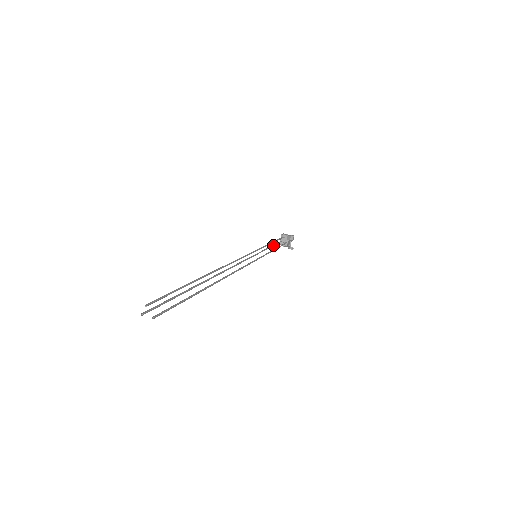
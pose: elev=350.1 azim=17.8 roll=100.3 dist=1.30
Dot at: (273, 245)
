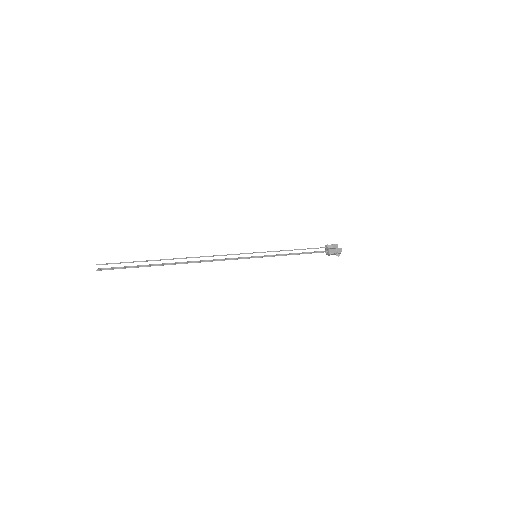
Dot at: (304, 253)
